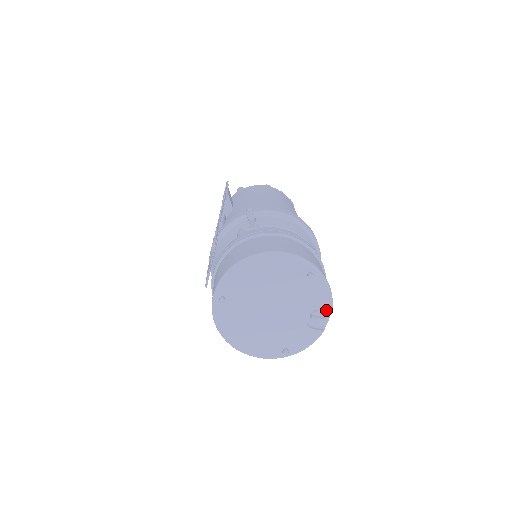
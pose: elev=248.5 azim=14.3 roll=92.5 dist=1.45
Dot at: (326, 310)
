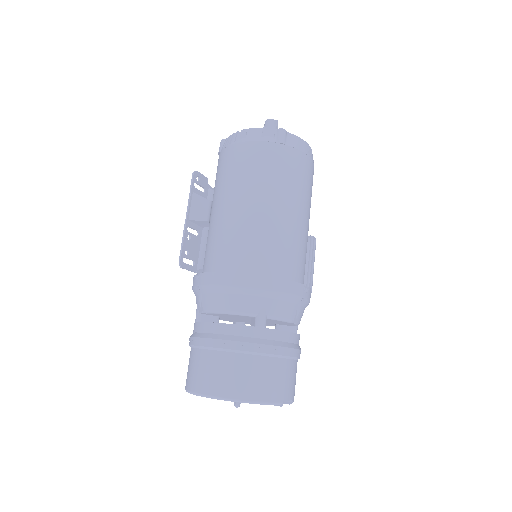
Dot at: (280, 400)
